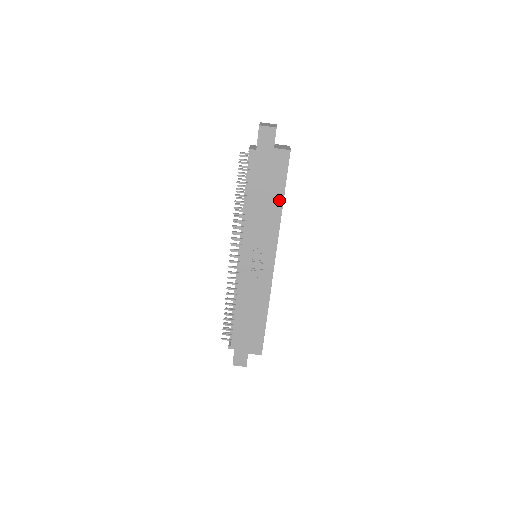
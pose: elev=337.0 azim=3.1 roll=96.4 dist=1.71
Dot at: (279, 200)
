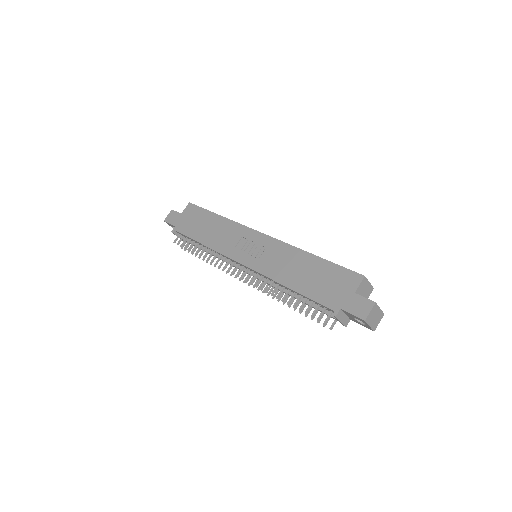
Dot at: (214, 217)
